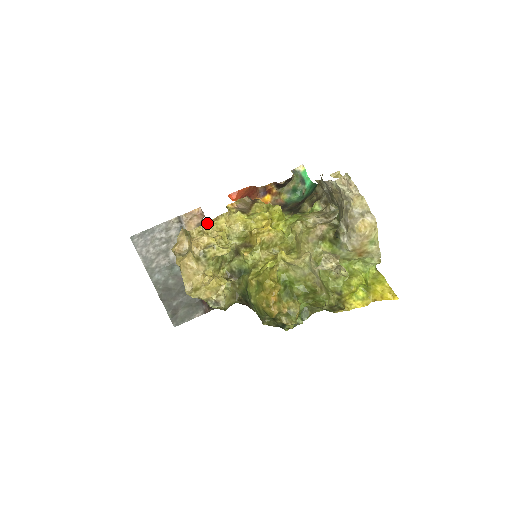
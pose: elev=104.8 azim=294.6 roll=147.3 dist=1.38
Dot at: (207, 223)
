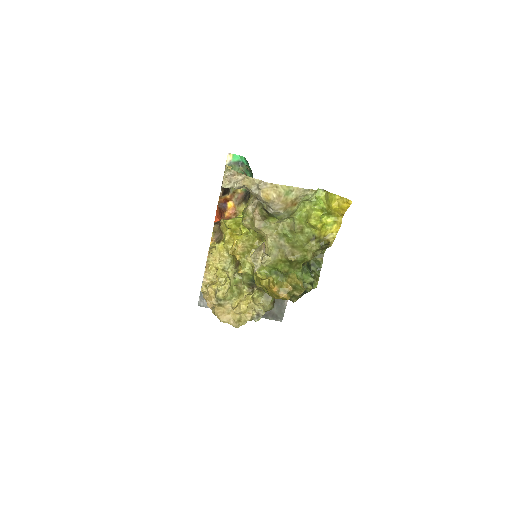
Dot at: (205, 276)
